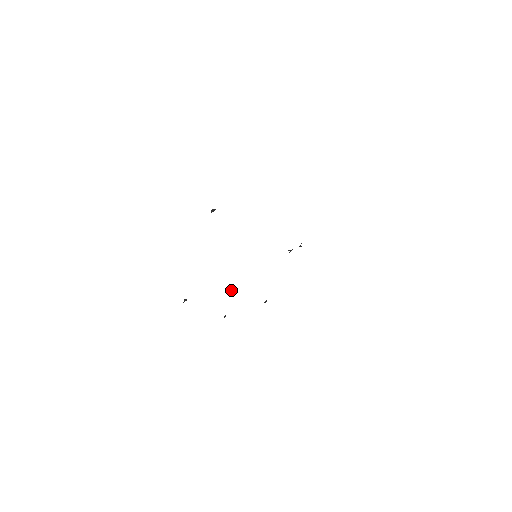
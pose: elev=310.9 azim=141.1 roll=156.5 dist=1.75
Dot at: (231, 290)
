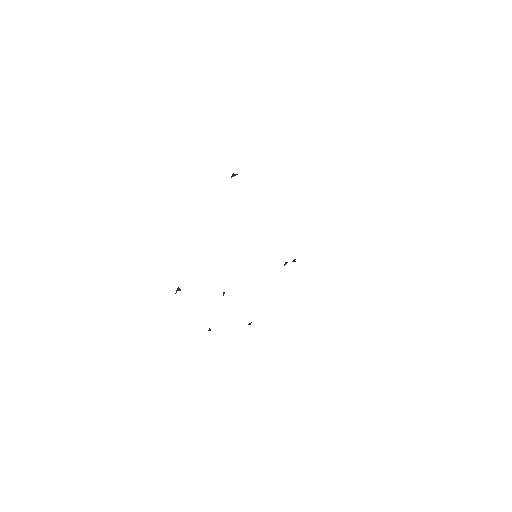
Dot at: (223, 294)
